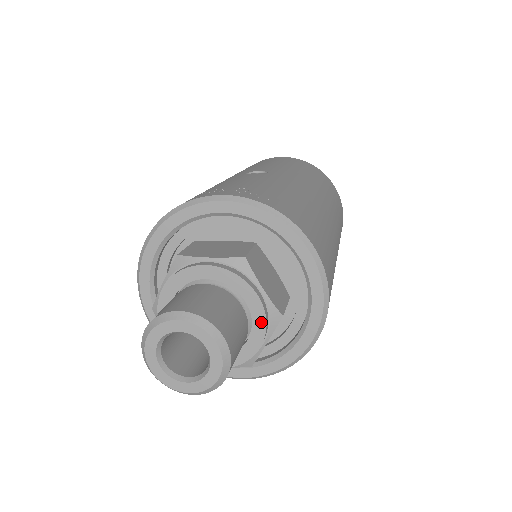
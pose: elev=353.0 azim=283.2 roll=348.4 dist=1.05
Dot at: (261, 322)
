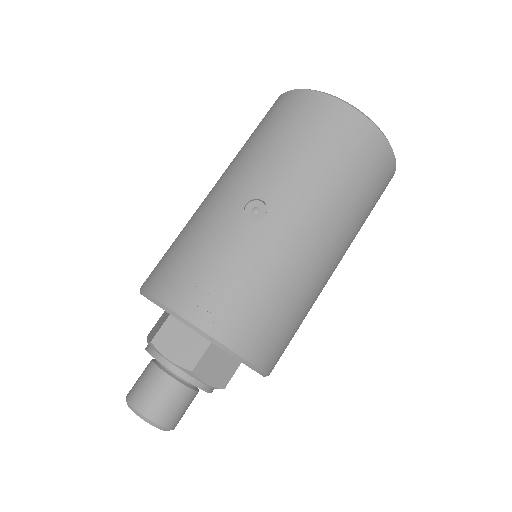
Dot at: occluded
